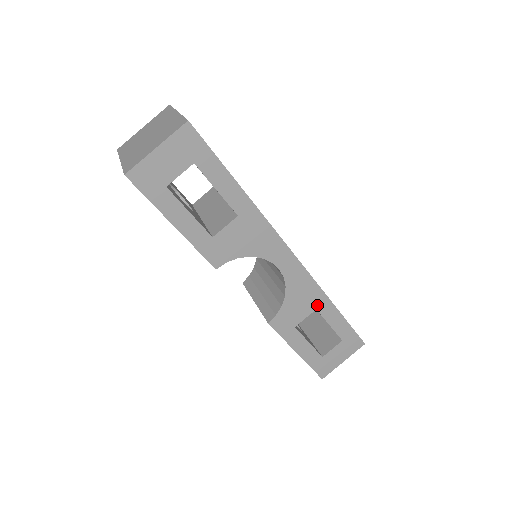
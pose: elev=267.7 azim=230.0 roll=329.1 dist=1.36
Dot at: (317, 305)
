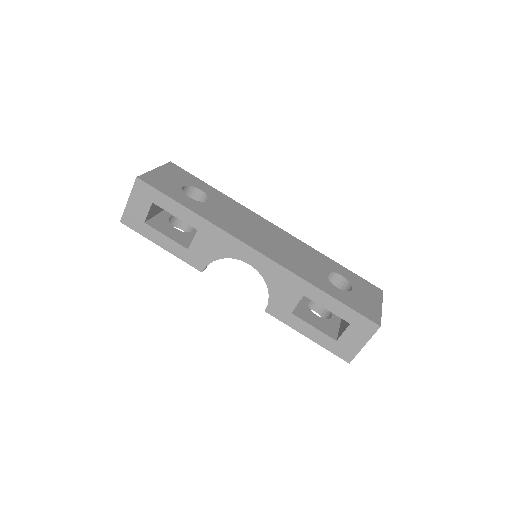
Dot at: (302, 291)
